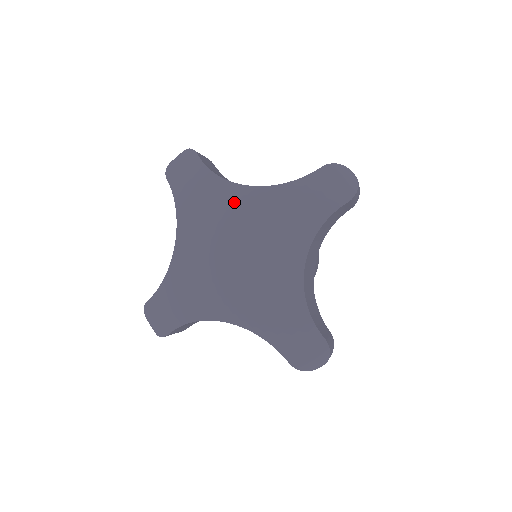
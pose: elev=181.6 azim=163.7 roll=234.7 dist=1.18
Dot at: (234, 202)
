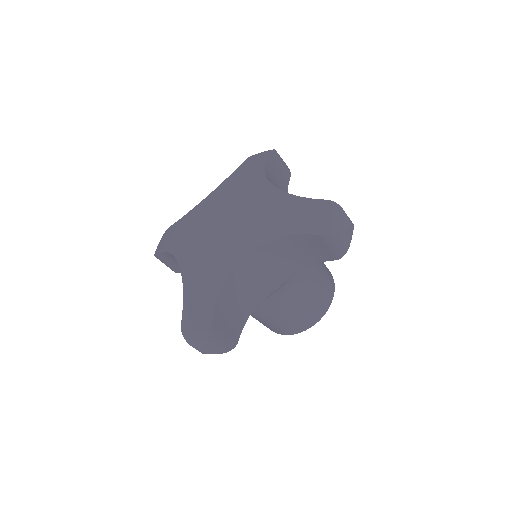
Dot at: (253, 188)
